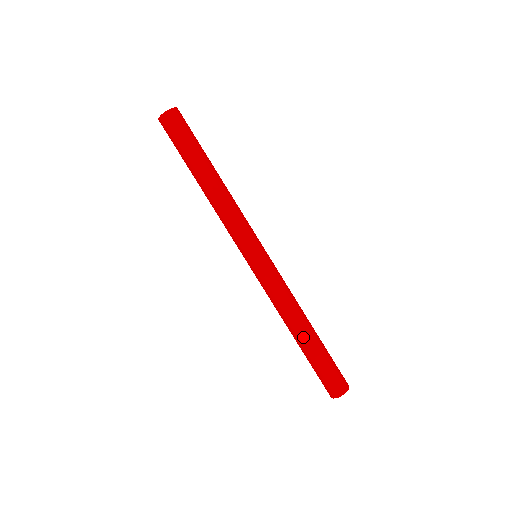
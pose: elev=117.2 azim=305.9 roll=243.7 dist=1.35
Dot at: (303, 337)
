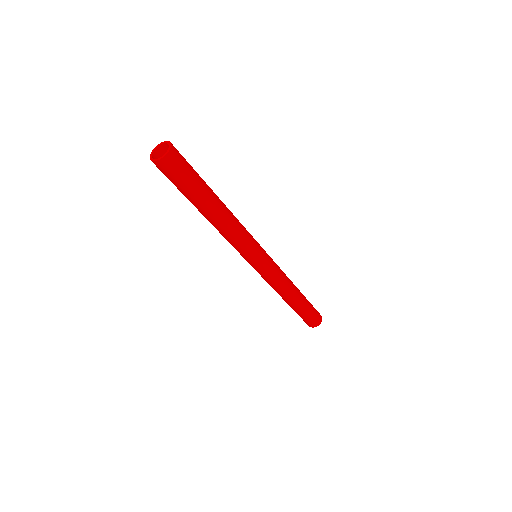
Dot at: (298, 299)
